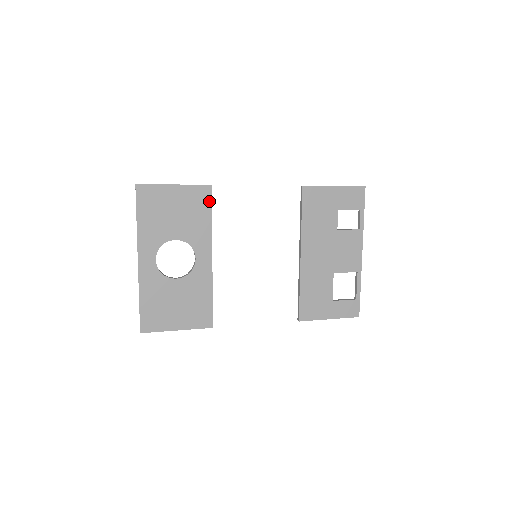
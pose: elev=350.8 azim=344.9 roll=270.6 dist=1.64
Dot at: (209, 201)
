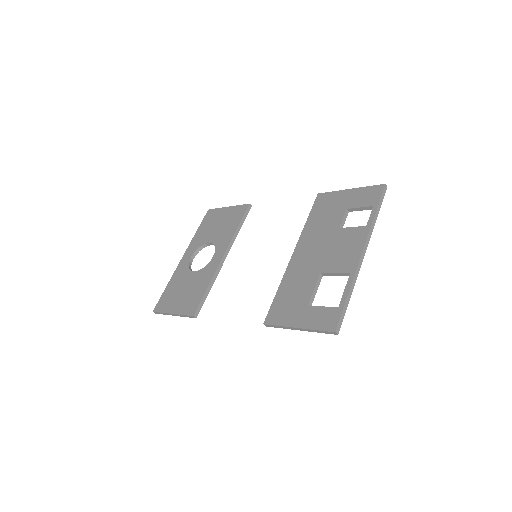
Dot at: (243, 215)
